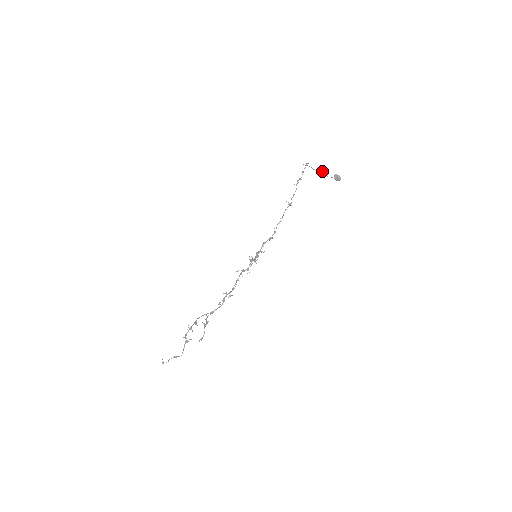
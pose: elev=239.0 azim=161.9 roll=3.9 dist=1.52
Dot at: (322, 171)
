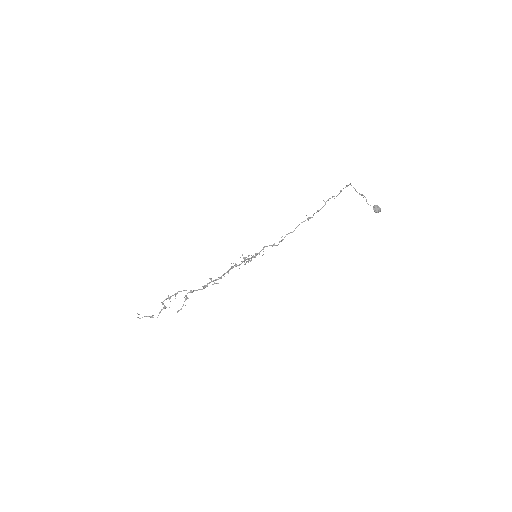
Dot at: (365, 197)
